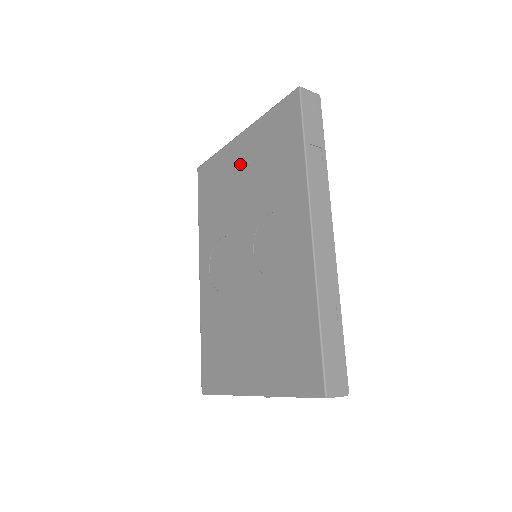
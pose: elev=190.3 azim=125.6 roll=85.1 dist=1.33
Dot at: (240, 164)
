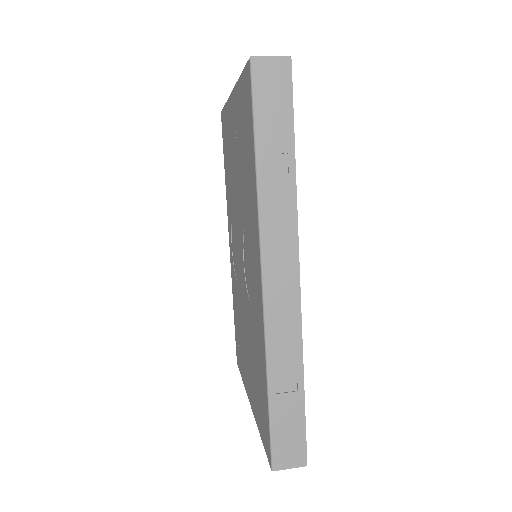
Dot at: (233, 137)
